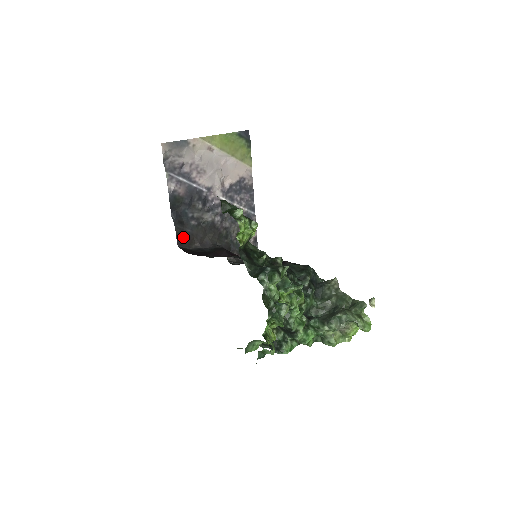
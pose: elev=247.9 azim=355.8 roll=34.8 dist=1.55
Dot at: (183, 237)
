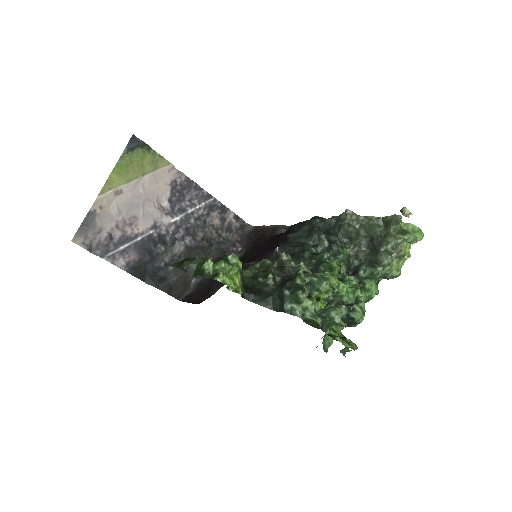
Dot at: (176, 289)
